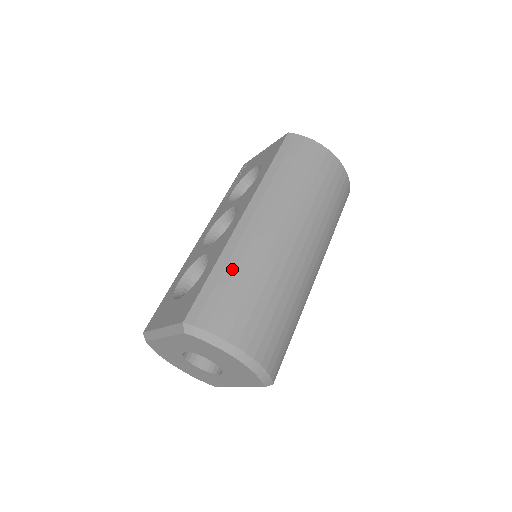
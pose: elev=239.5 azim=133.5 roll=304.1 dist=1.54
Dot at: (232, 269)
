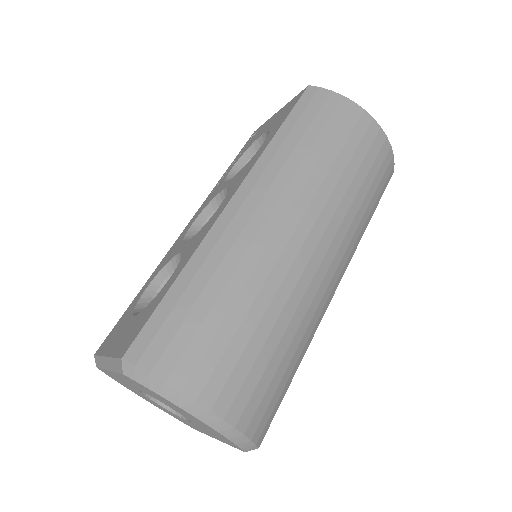
Dot at: (203, 281)
